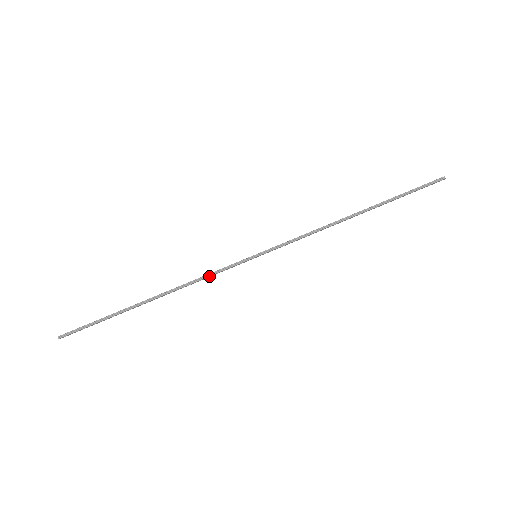
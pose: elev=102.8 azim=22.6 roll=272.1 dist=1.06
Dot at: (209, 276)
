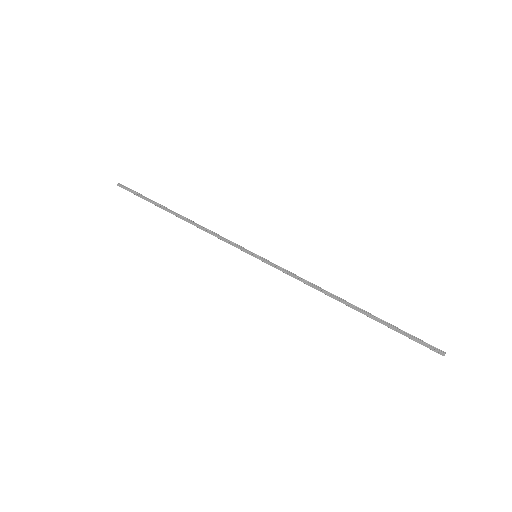
Dot at: (219, 236)
